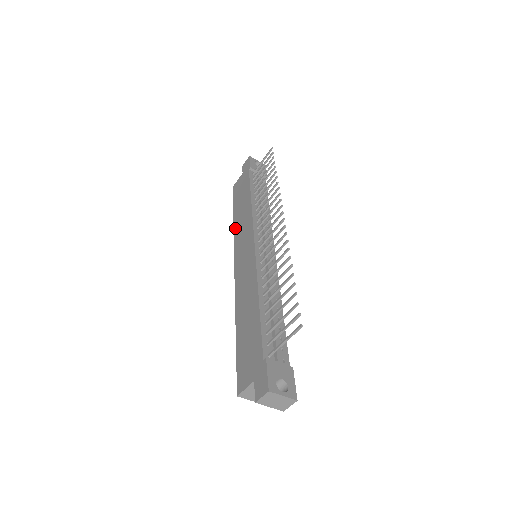
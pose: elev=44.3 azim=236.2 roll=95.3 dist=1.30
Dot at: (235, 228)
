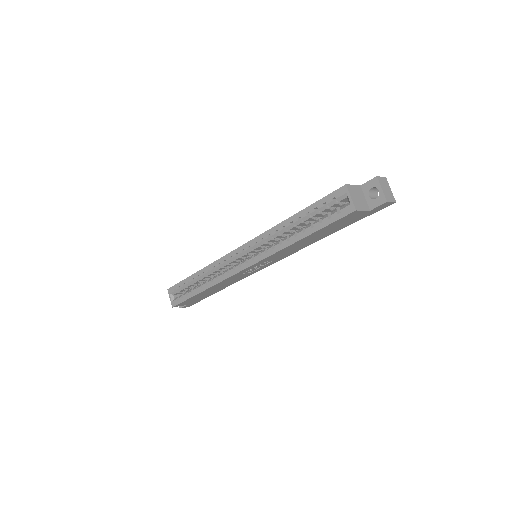
Dot at: occluded
